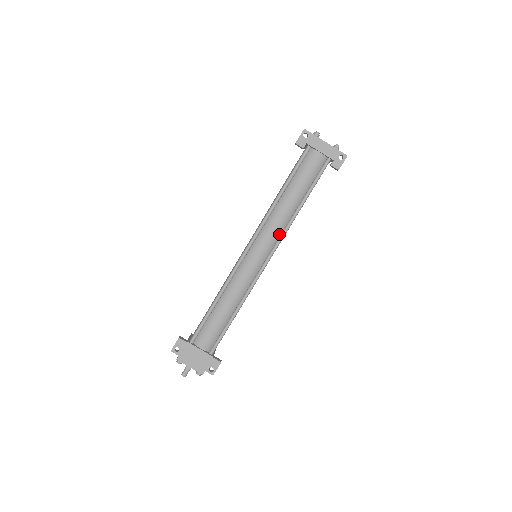
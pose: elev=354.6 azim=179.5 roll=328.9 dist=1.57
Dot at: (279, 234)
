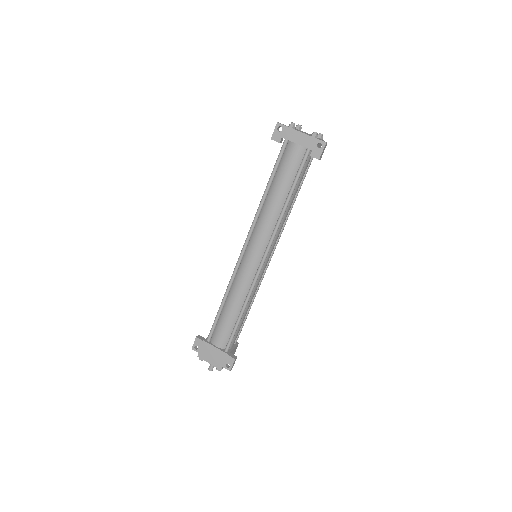
Dot at: (271, 233)
